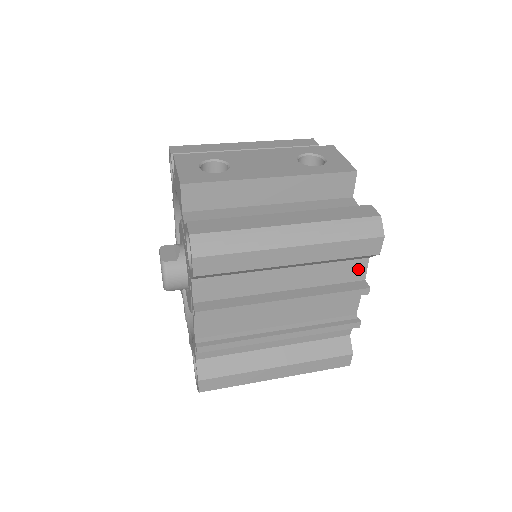
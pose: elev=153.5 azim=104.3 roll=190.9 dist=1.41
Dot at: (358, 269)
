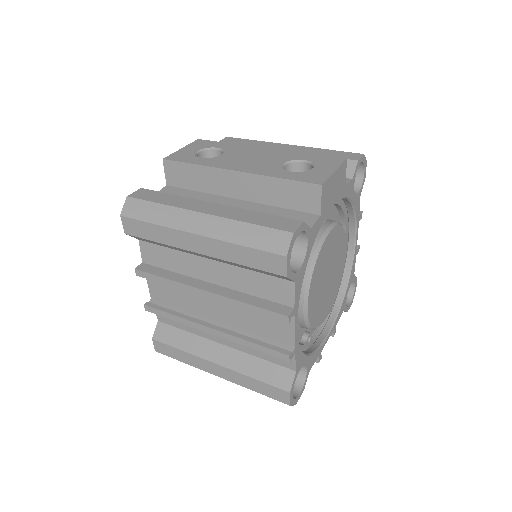
Dot at: (284, 291)
